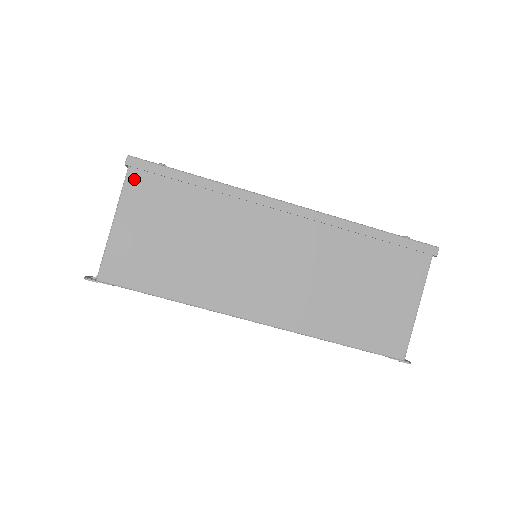
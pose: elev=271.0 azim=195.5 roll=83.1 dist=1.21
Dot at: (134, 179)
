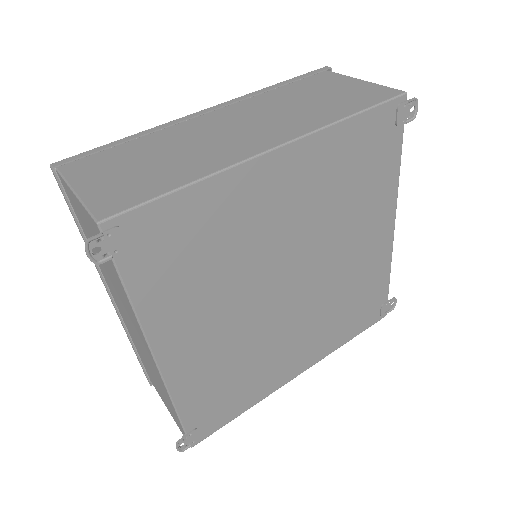
Dot at: (69, 170)
